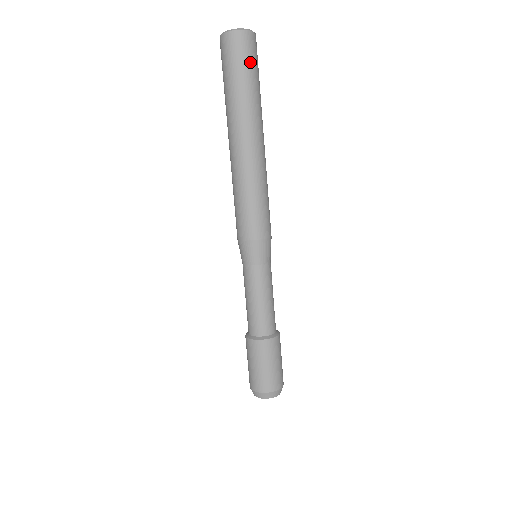
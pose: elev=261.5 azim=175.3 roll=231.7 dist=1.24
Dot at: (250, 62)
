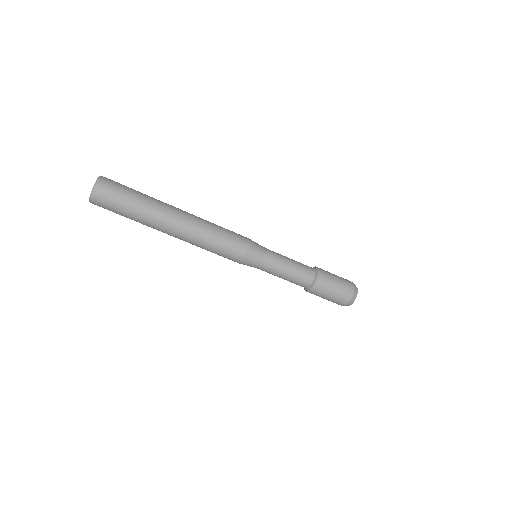
Dot at: (120, 193)
